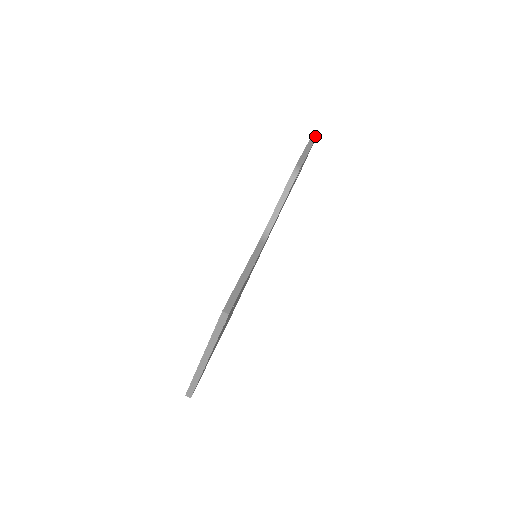
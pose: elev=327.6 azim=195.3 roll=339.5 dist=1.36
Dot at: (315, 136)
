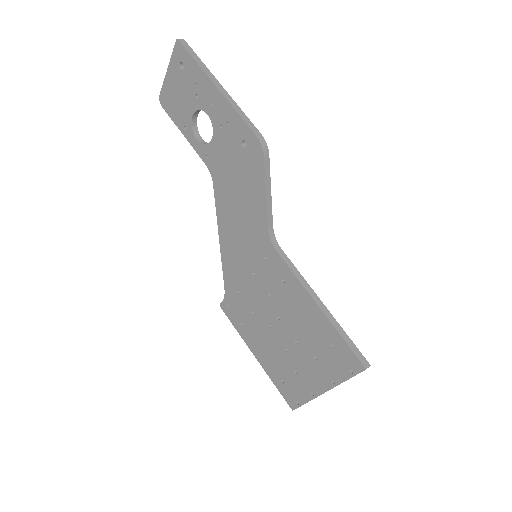
Dot at: (184, 42)
